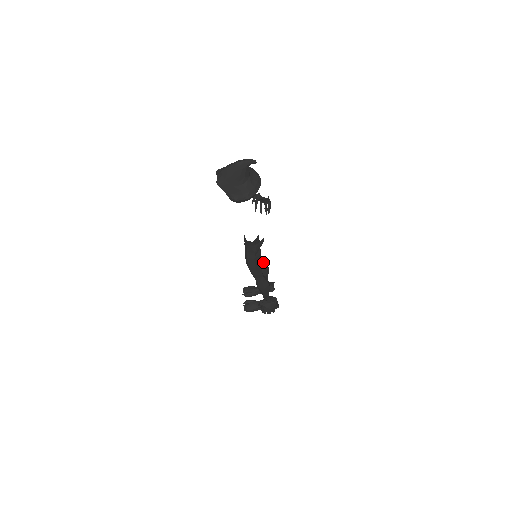
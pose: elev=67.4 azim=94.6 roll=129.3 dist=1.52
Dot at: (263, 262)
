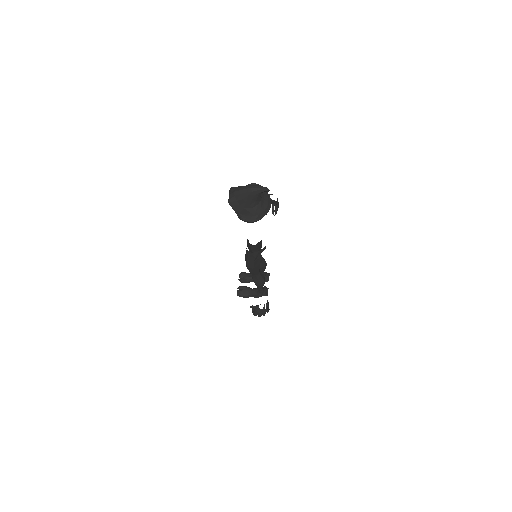
Dot at: (262, 259)
